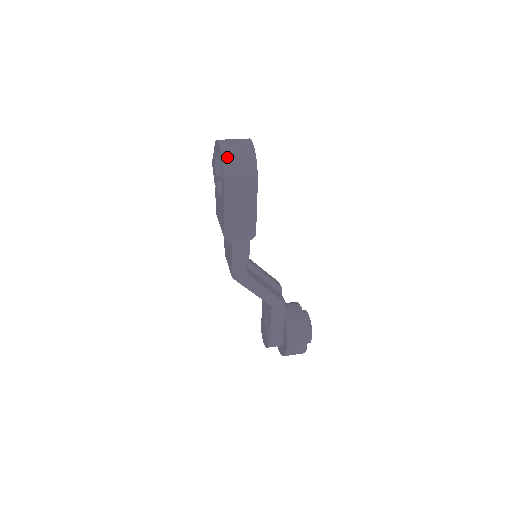
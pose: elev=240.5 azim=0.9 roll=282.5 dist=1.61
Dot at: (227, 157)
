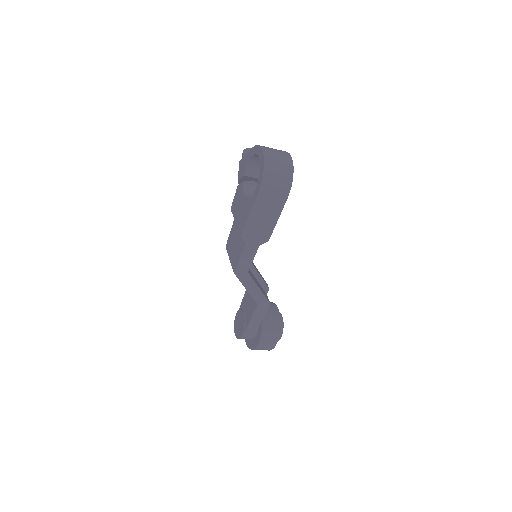
Dot at: (269, 166)
